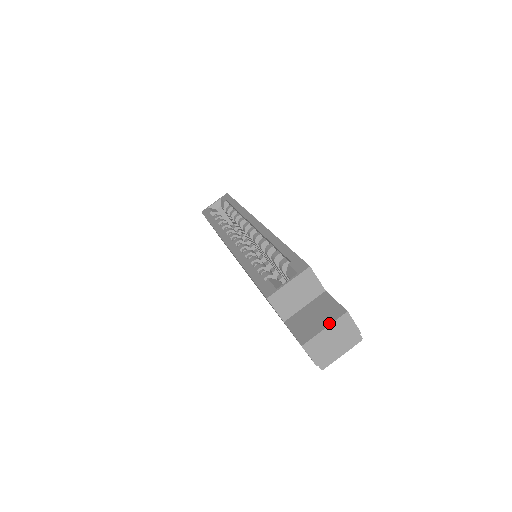
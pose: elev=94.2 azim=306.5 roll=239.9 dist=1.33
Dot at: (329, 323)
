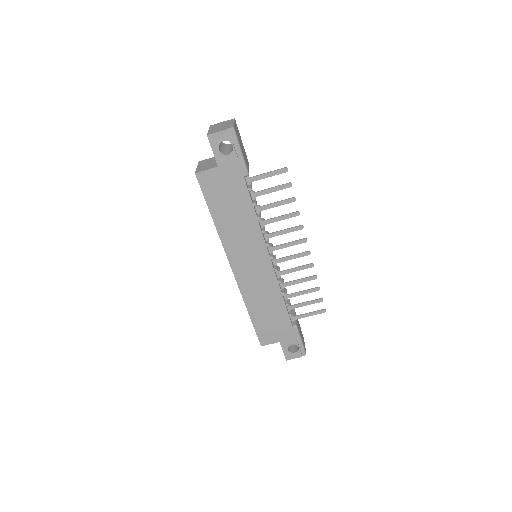
Dot at: occluded
